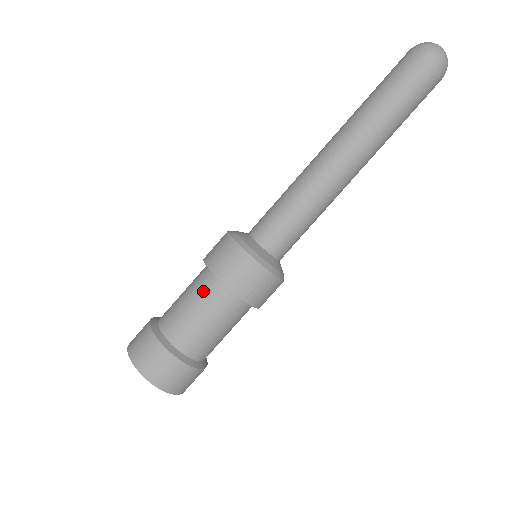
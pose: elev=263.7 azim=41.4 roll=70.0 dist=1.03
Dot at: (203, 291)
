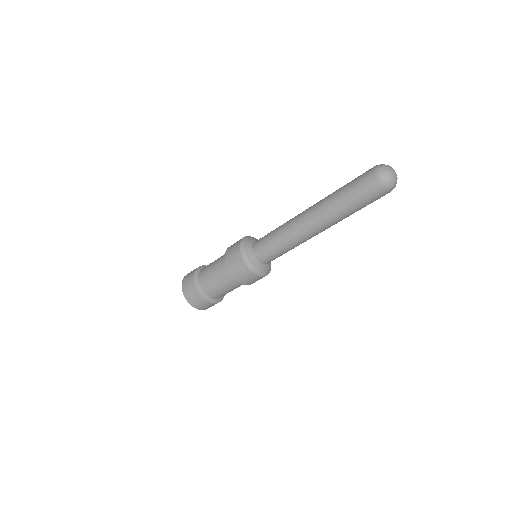
Dot at: (225, 277)
